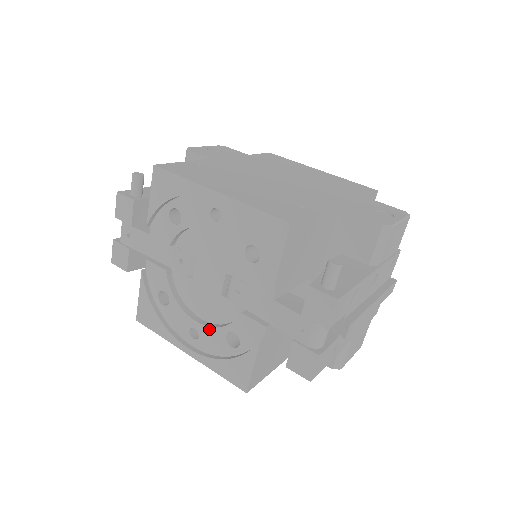
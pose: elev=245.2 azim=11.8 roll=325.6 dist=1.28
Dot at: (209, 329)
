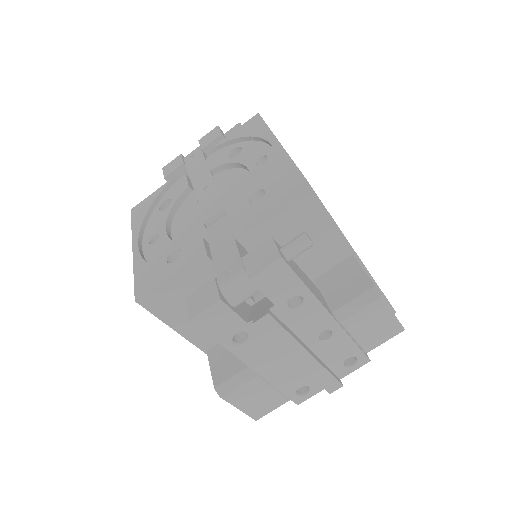
Dot at: (168, 240)
